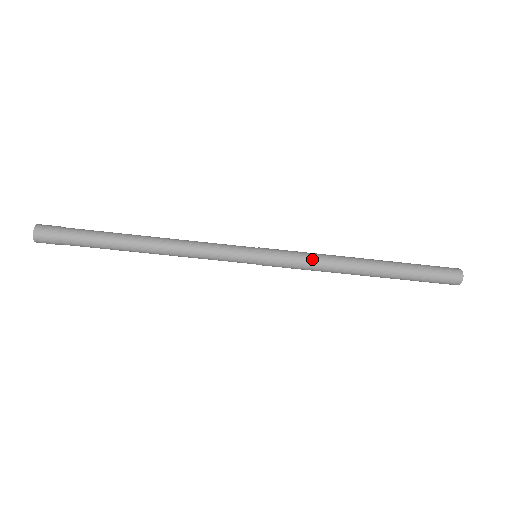
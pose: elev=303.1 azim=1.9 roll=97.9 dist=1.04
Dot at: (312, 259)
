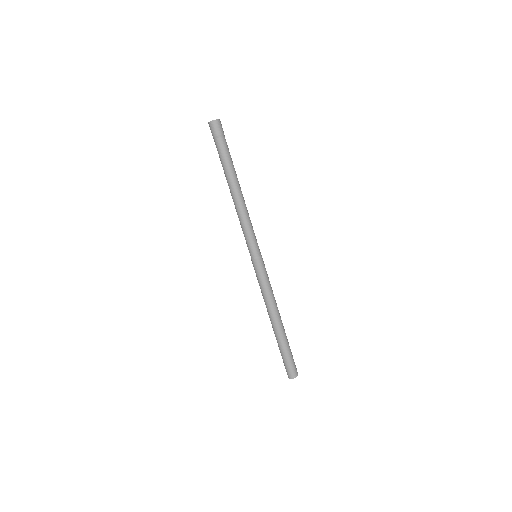
Dot at: (267, 290)
